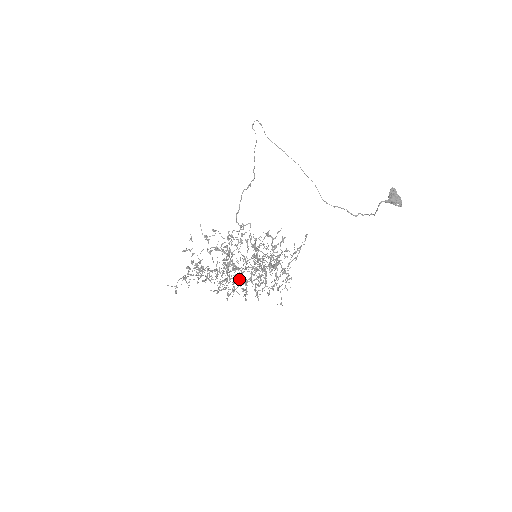
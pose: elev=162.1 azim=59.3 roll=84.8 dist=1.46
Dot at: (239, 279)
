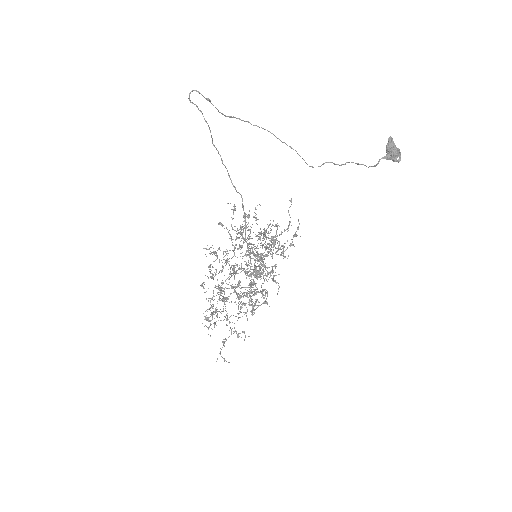
Dot at: occluded
